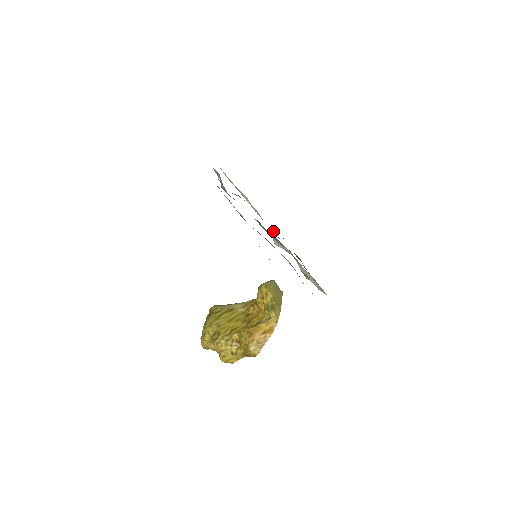
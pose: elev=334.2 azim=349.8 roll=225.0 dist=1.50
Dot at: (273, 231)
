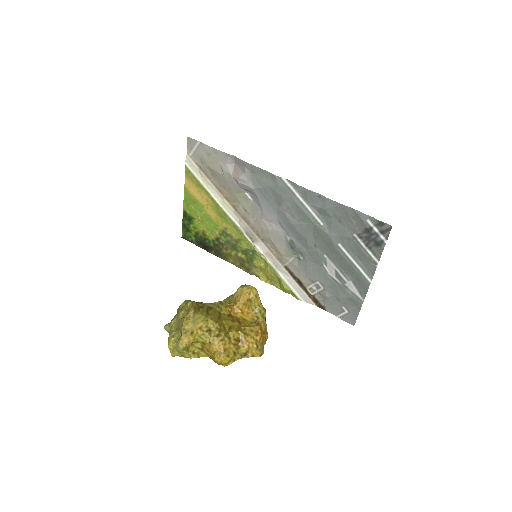
Dot at: (241, 238)
